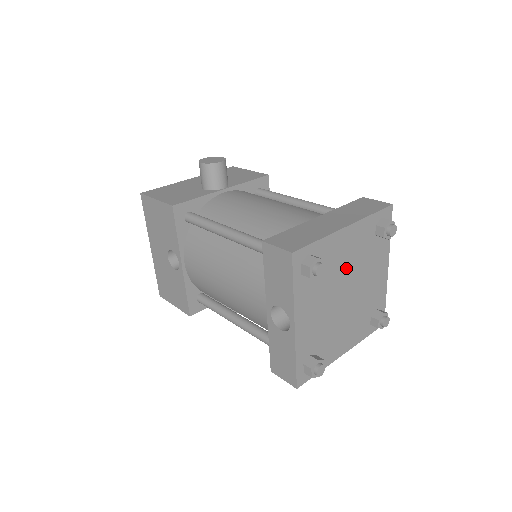
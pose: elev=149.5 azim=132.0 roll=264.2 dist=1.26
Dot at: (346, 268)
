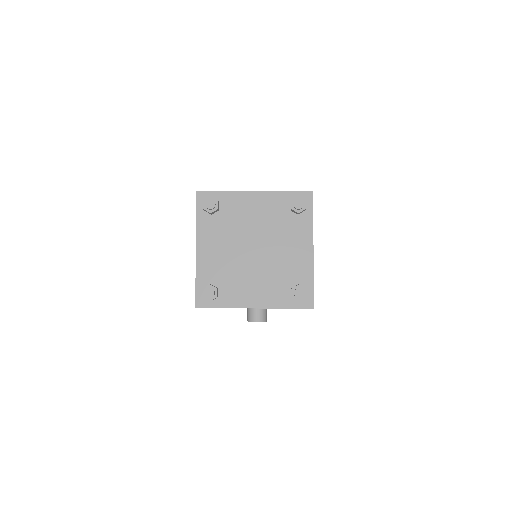
Dot at: (254, 226)
